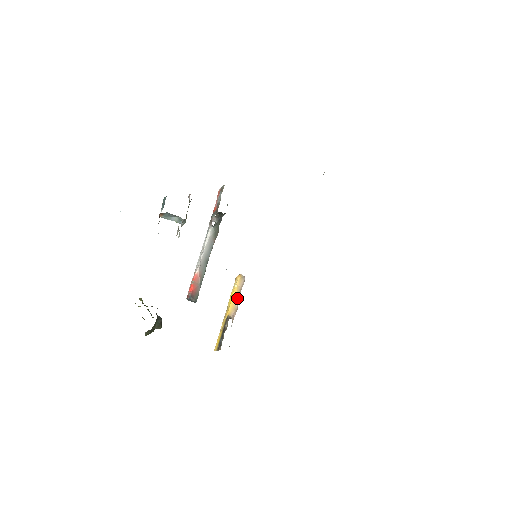
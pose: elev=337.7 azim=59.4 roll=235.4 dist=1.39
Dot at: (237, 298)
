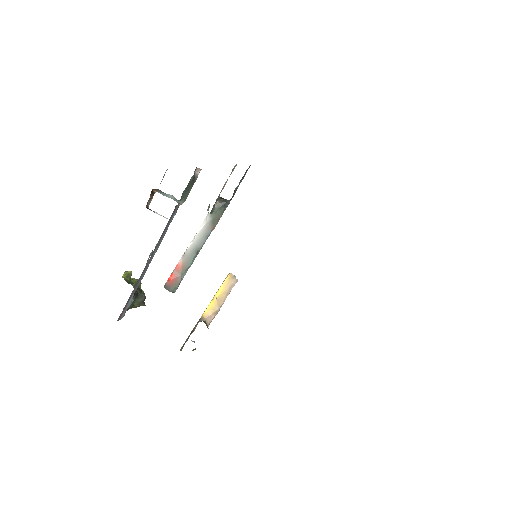
Dot at: (220, 299)
